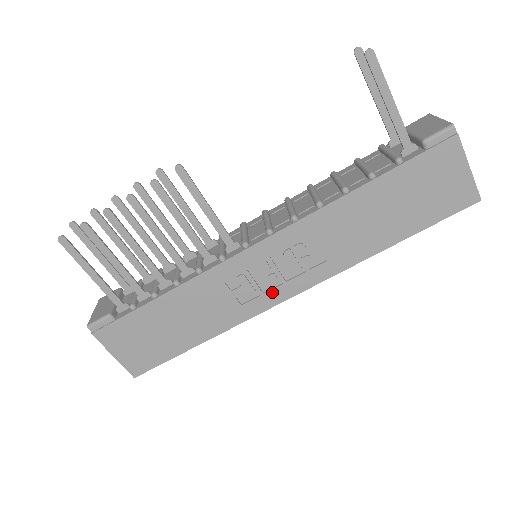
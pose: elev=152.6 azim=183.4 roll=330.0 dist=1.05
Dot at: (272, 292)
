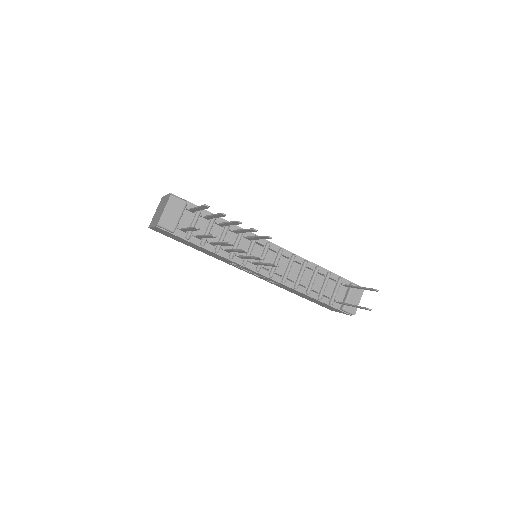
Dot at: occluded
